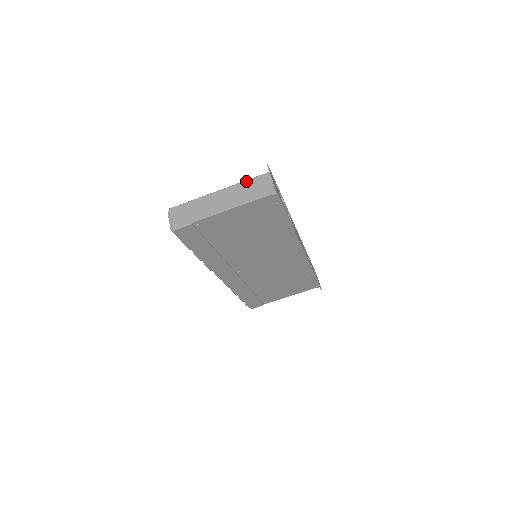
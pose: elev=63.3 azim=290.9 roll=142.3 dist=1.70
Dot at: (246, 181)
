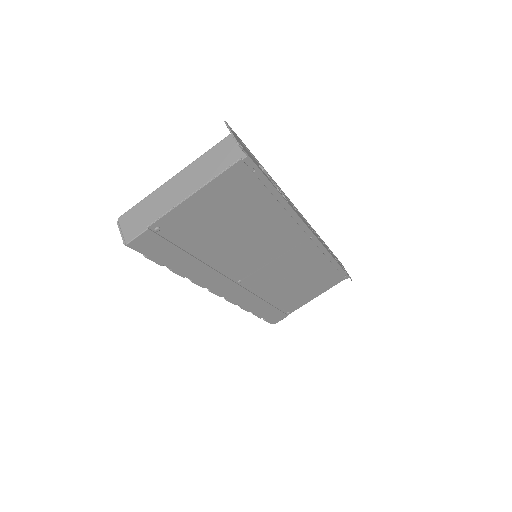
Dot at: (205, 153)
